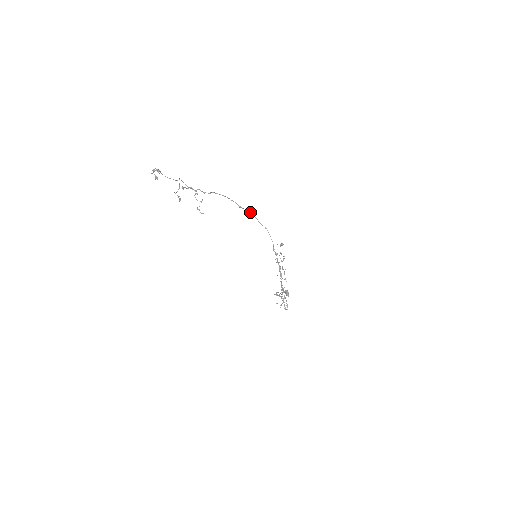
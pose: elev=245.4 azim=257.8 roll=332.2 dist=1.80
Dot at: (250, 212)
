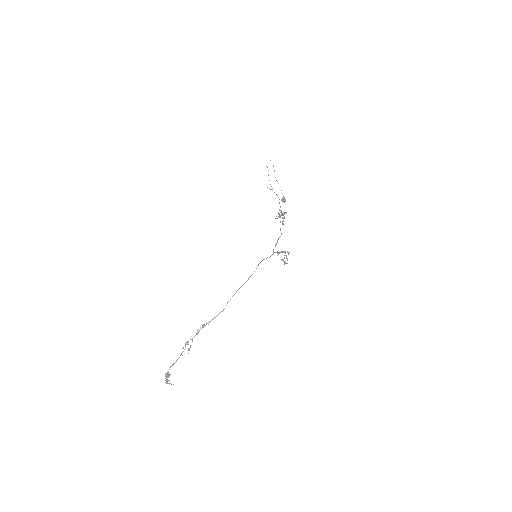
Dot at: occluded
